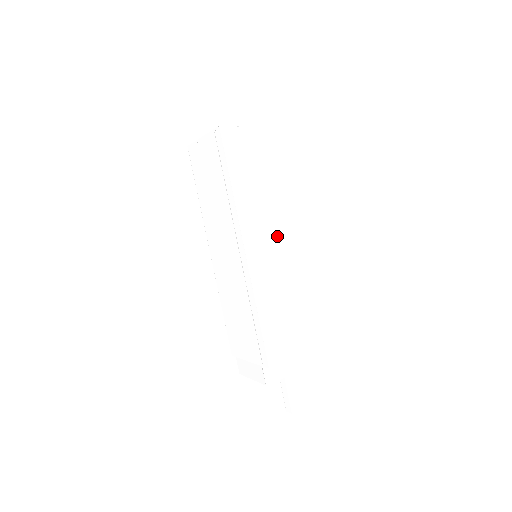
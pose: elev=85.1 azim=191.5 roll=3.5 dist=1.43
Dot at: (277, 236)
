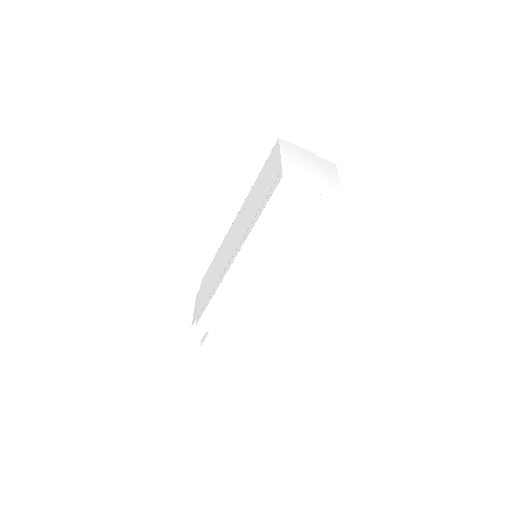
Dot at: (268, 270)
